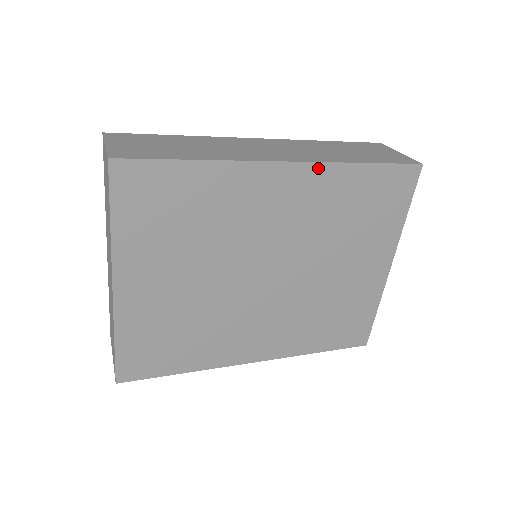
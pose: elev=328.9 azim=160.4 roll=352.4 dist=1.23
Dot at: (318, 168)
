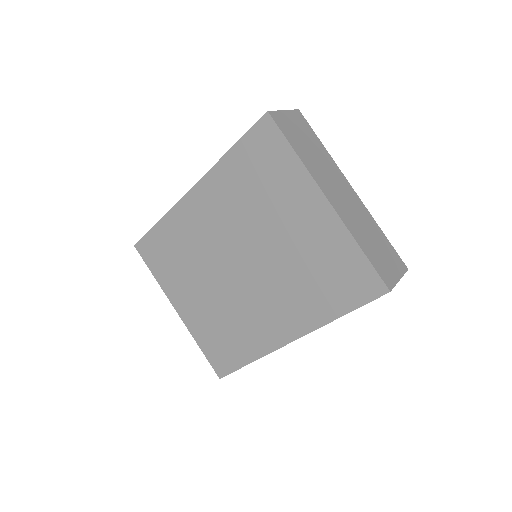
Dot at: (207, 178)
